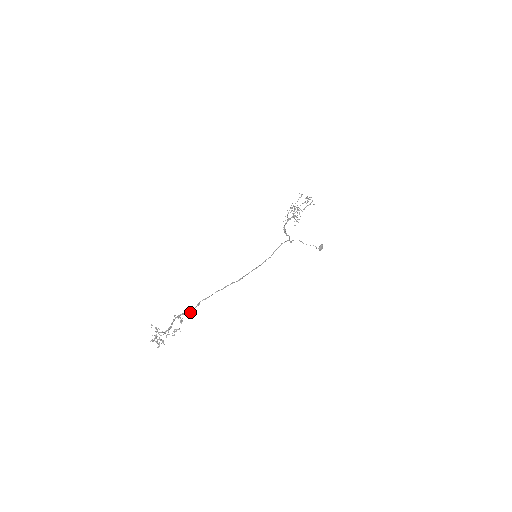
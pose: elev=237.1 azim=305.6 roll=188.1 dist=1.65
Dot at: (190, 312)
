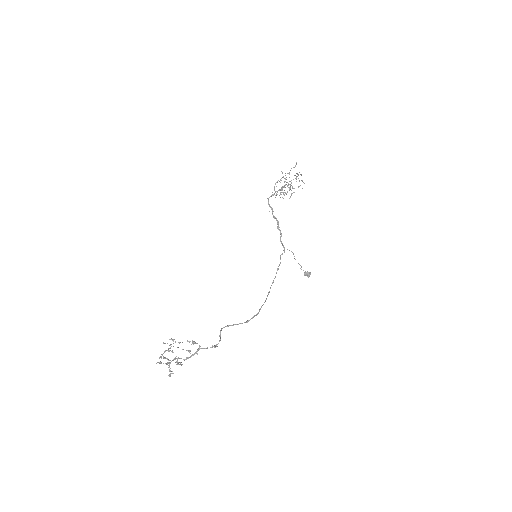
Dot at: (214, 347)
